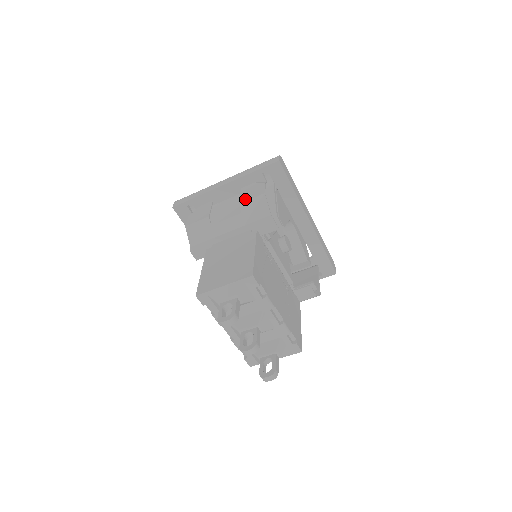
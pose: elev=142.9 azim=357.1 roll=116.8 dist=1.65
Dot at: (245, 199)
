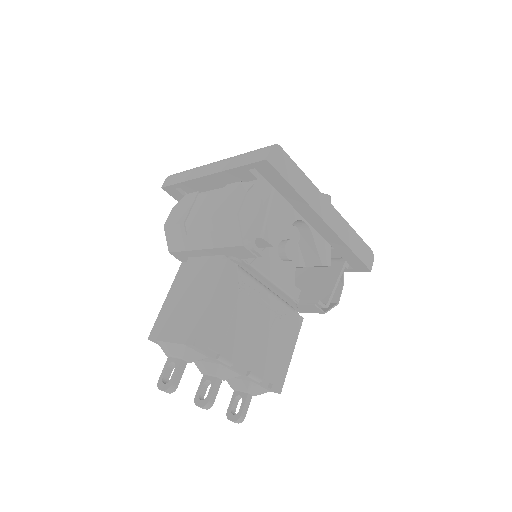
Dot at: (219, 213)
